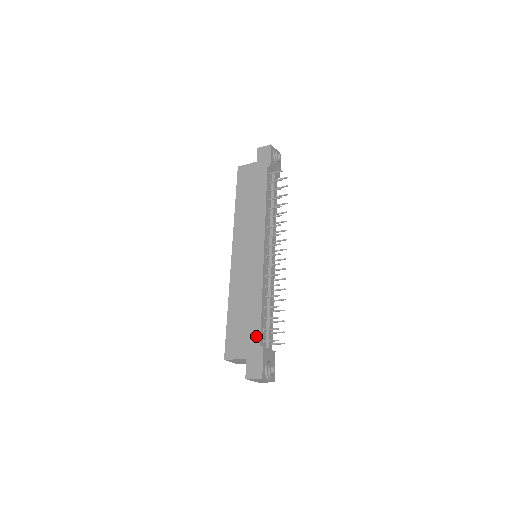
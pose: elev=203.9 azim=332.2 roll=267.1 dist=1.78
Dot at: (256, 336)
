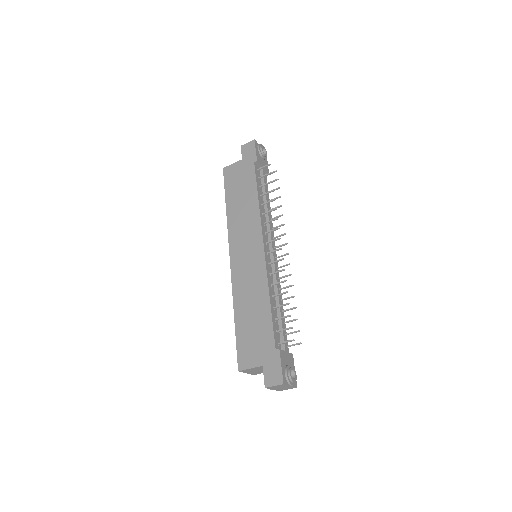
Dot at: (269, 339)
